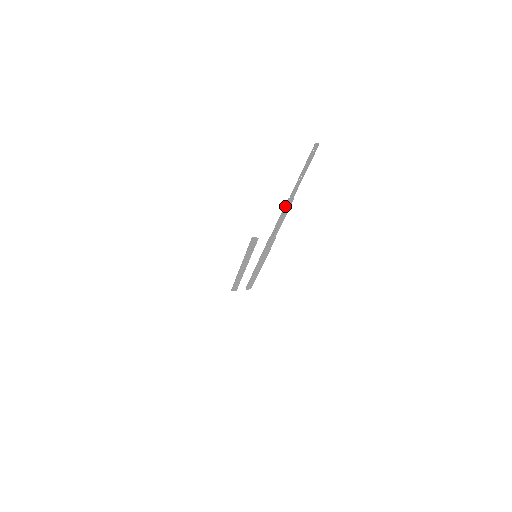
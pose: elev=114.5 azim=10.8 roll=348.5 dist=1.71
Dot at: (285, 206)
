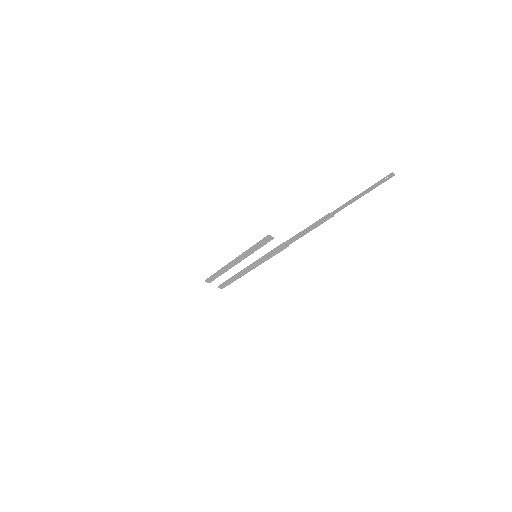
Dot at: (321, 219)
